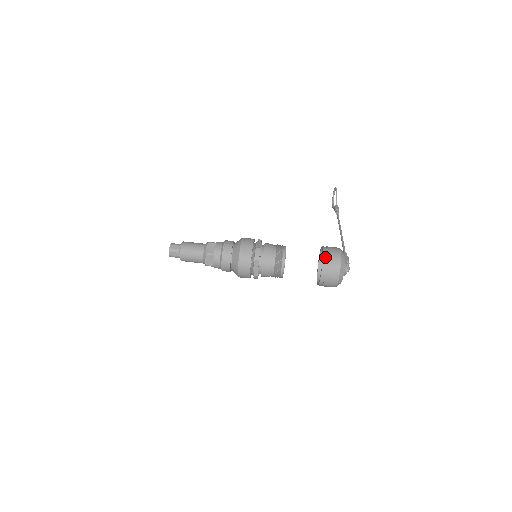
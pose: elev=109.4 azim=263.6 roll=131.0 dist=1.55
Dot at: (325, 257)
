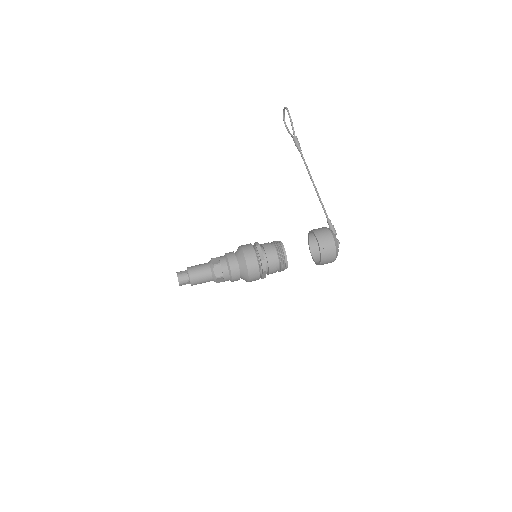
Dot at: (322, 249)
